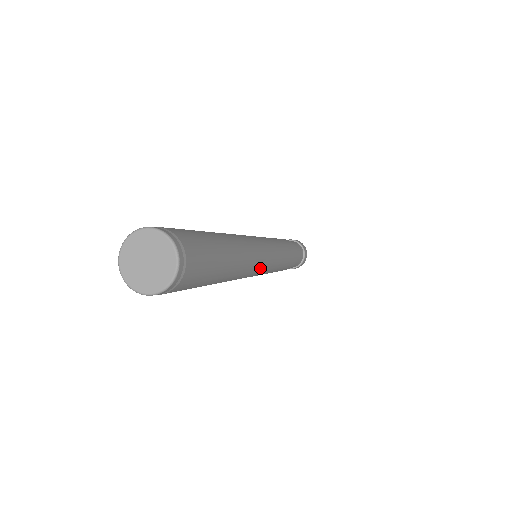
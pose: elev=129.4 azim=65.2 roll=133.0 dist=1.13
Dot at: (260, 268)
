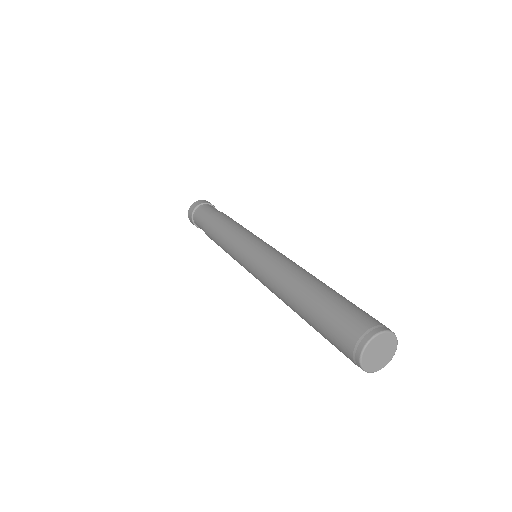
Dot at: occluded
